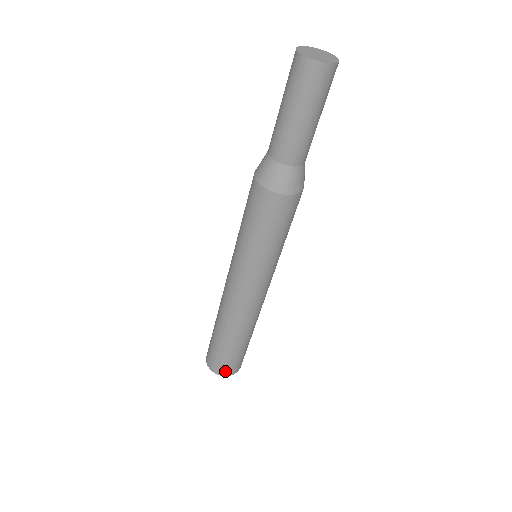
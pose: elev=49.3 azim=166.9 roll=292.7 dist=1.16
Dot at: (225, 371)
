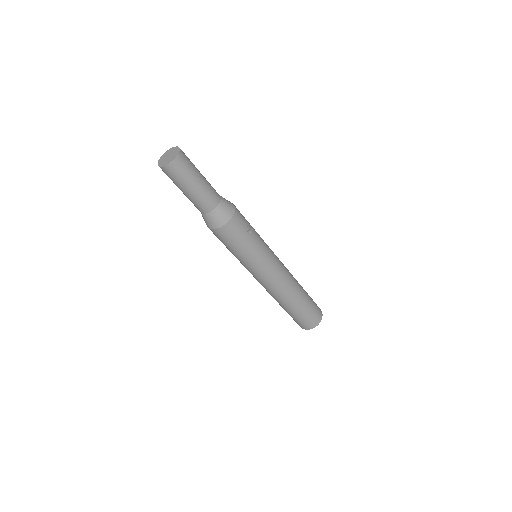
Dot at: (301, 326)
